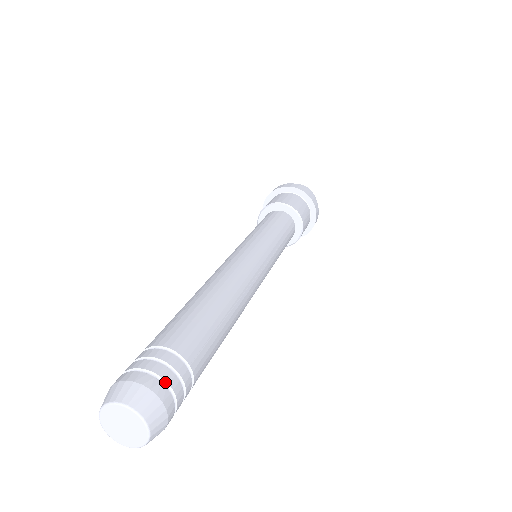
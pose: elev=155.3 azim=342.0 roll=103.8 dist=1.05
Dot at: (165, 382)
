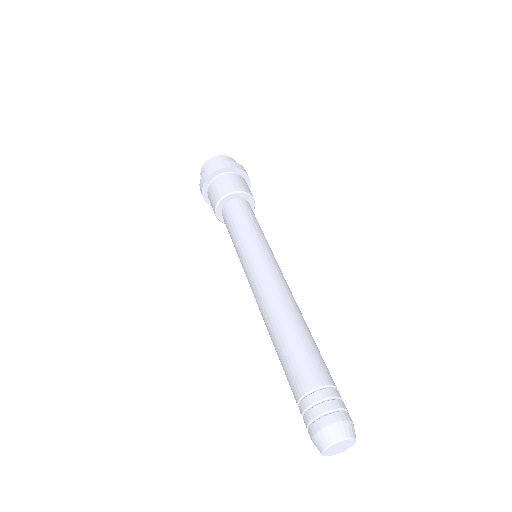
Dot at: (331, 411)
